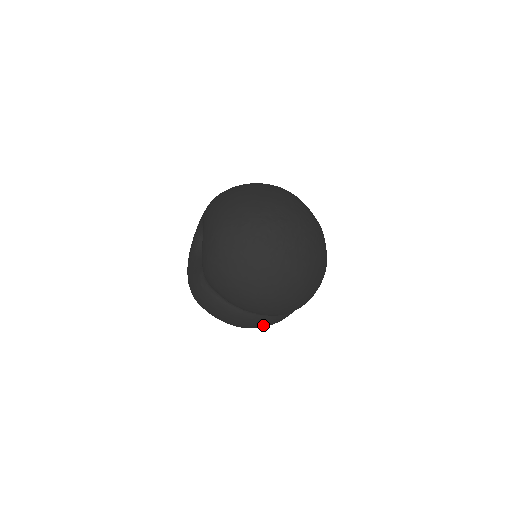
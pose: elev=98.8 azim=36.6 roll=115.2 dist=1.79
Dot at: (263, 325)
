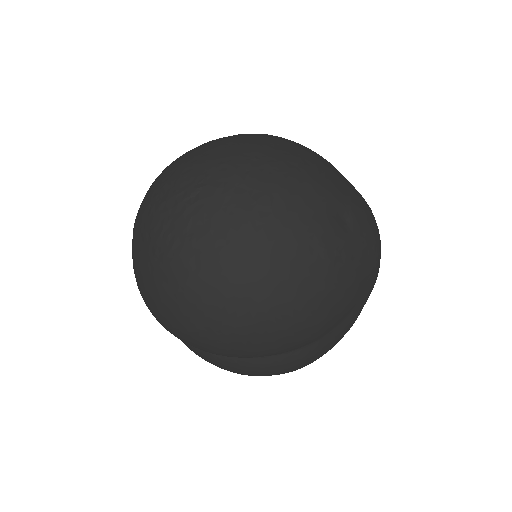
Dot at: (267, 372)
